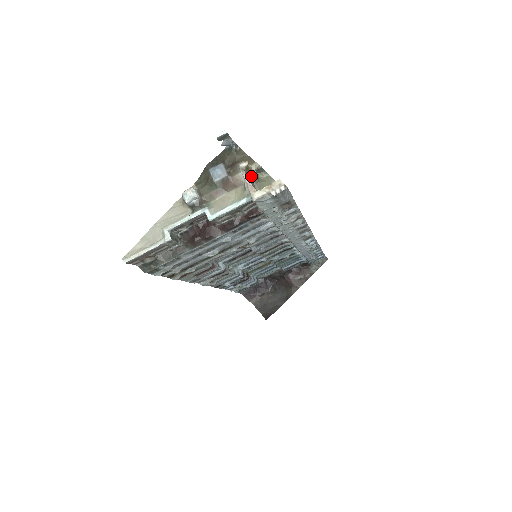
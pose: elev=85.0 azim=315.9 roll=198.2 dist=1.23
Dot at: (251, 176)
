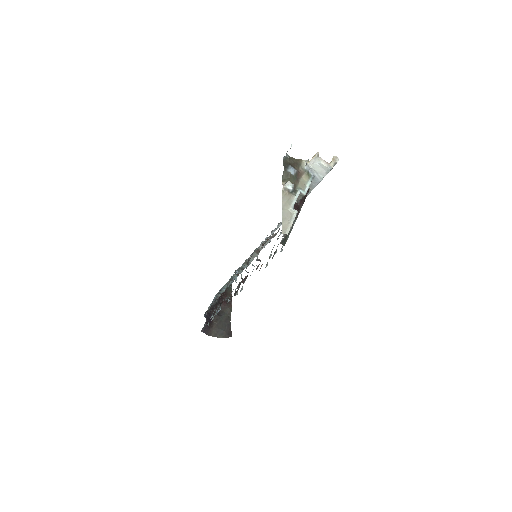
Dot at: (309, 165)
